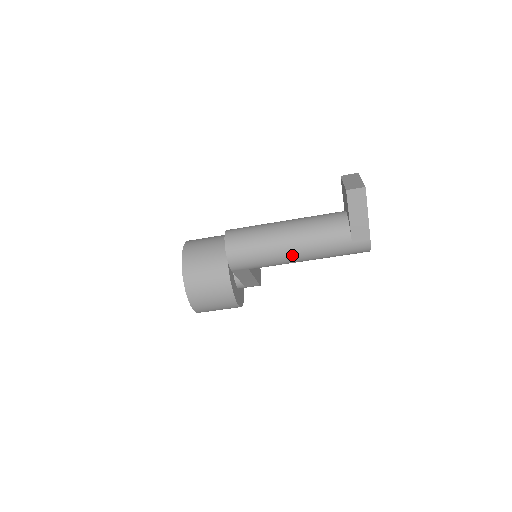
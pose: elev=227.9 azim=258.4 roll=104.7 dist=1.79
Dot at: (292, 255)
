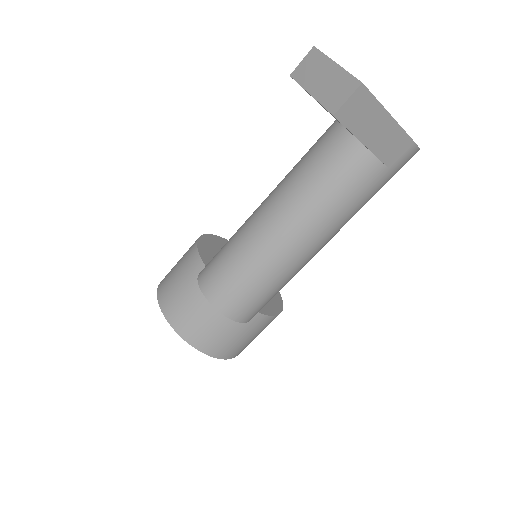
Dot at: (315, 250)
